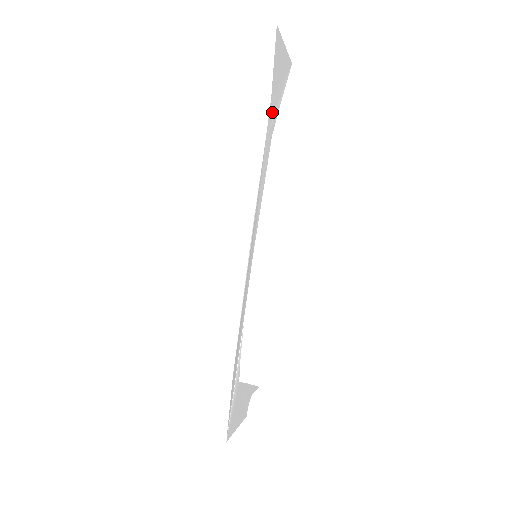
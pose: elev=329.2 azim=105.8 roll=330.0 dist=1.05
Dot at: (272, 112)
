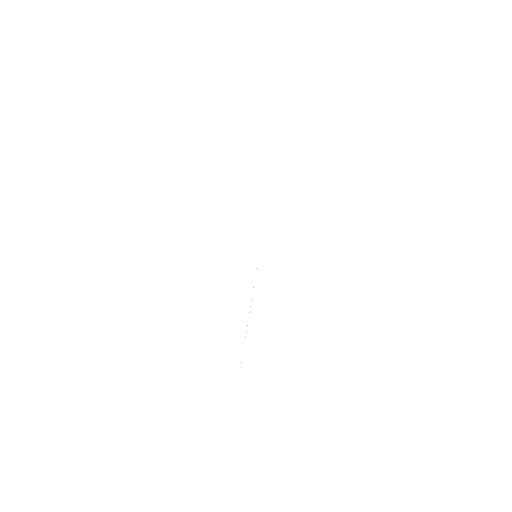
Dot at: occluded
